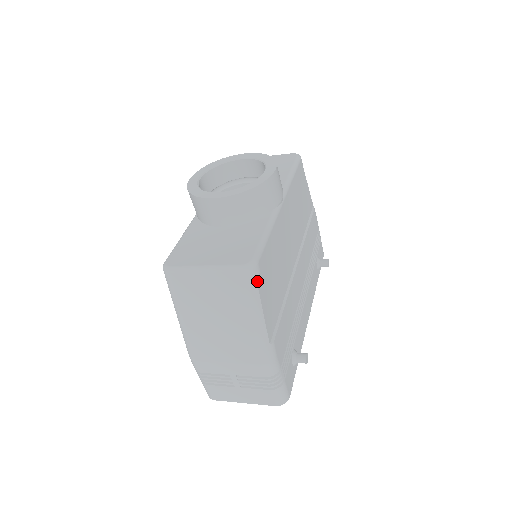
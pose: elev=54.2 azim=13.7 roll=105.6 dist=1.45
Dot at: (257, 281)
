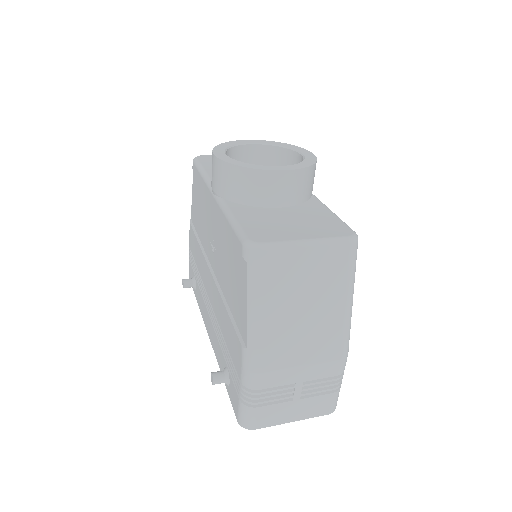
Dot at: (355, 256)
